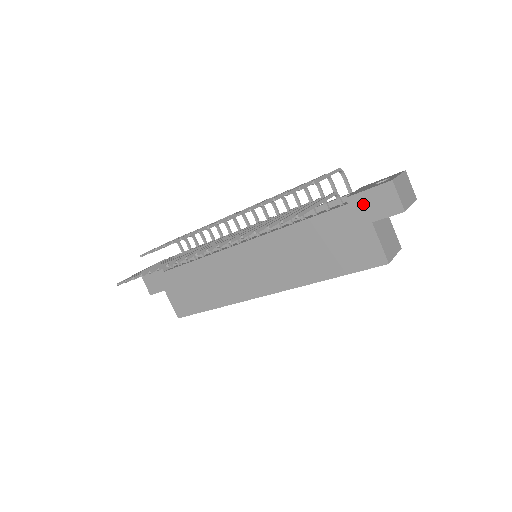
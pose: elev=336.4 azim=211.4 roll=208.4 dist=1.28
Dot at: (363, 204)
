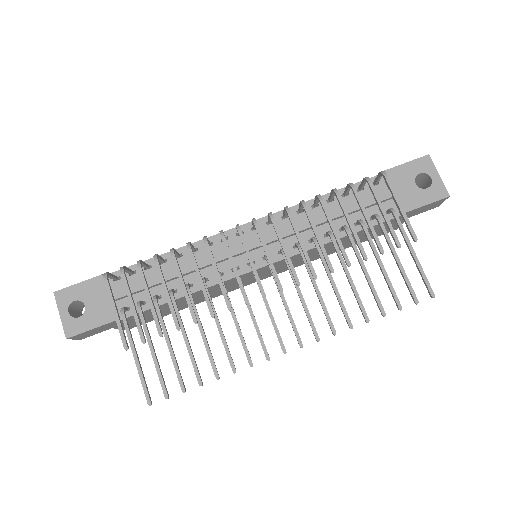
Dot at: (413, 212)
